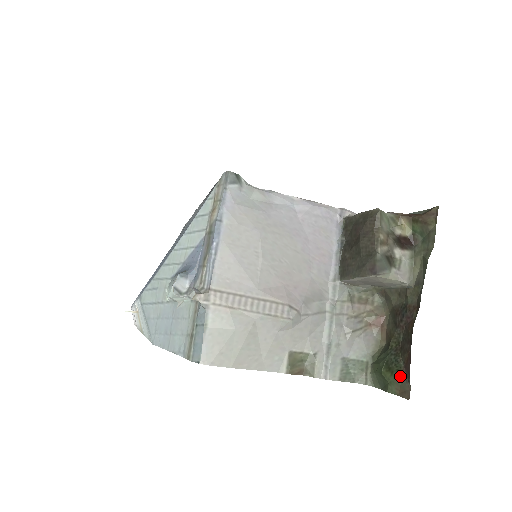
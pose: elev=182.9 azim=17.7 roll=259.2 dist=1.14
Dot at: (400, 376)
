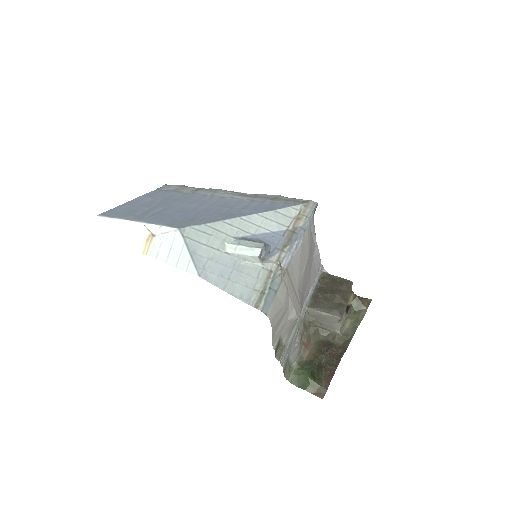
Dot at: (320, 383)
